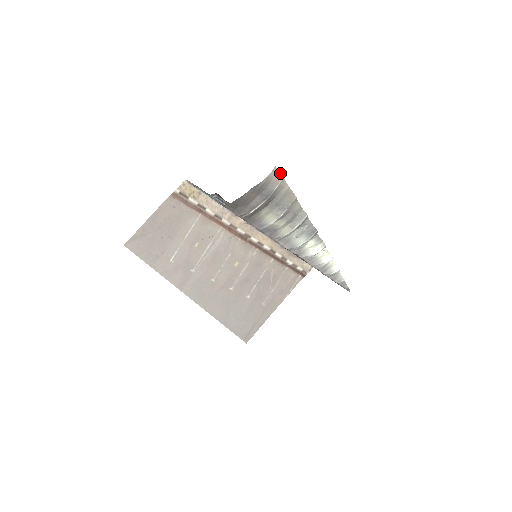
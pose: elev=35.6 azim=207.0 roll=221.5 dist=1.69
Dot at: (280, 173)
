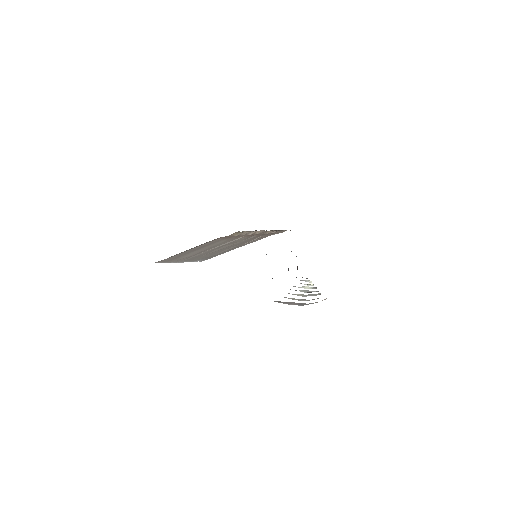
Dot at: (326, 298)
